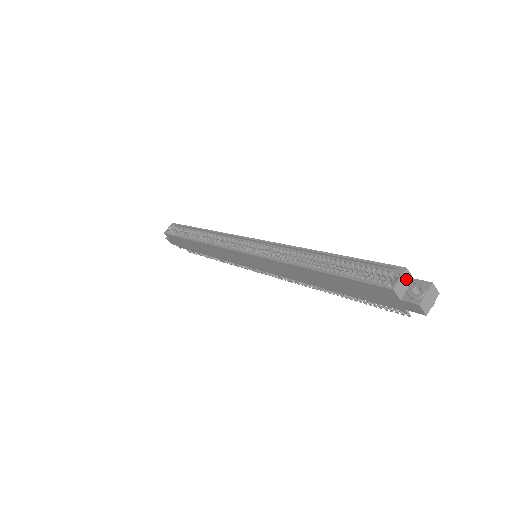
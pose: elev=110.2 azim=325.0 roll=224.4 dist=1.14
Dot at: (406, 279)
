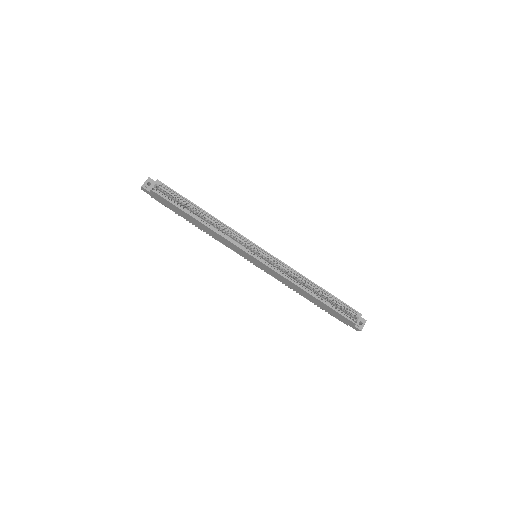
Dot at: (359, 318)
